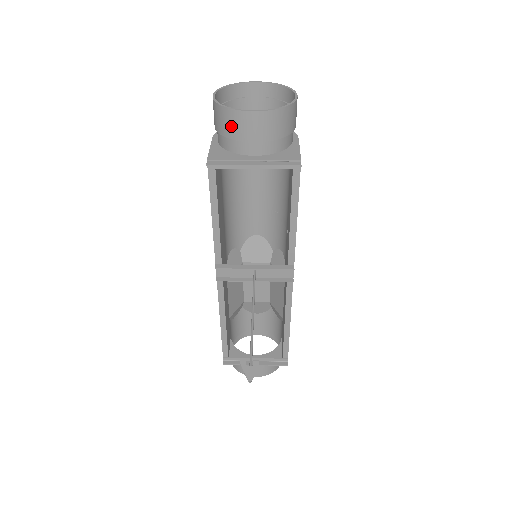
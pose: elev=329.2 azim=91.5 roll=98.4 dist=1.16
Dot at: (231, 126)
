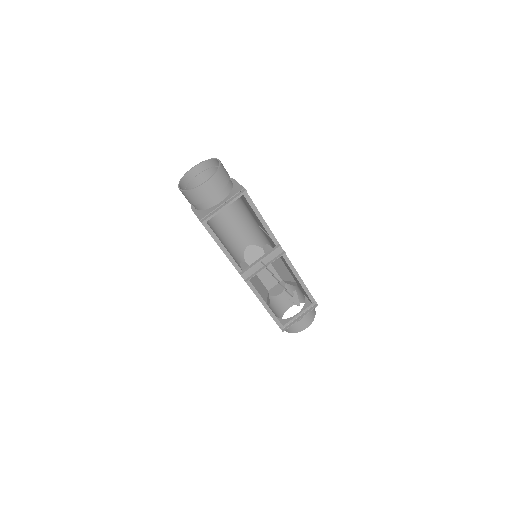
Dot at: (200, 196)
